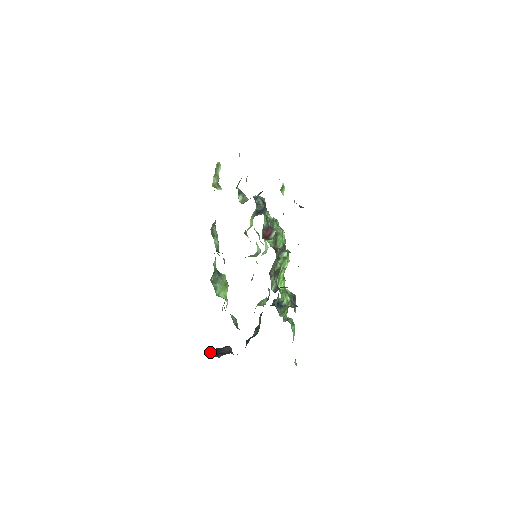
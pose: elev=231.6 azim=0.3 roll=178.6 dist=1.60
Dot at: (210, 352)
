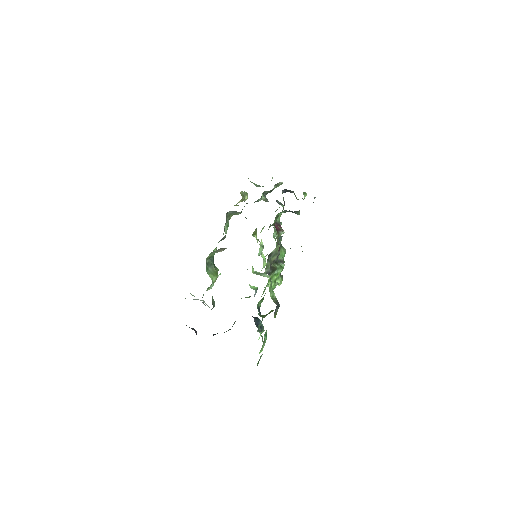
Dot at: occluded
